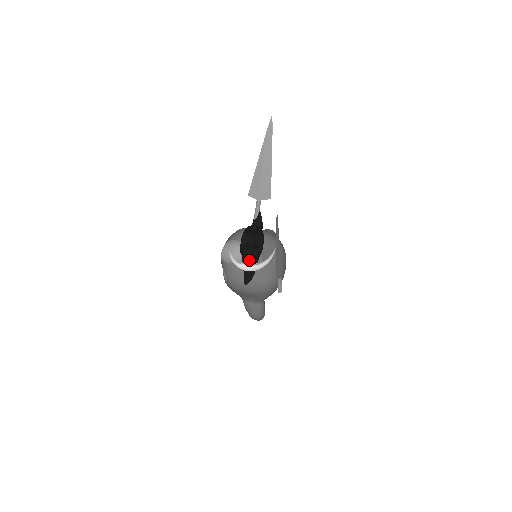
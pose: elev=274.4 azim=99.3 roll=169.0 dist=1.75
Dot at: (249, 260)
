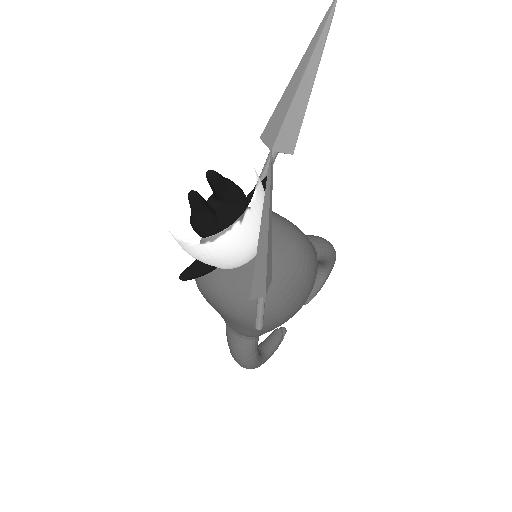
Dot at: occluded
